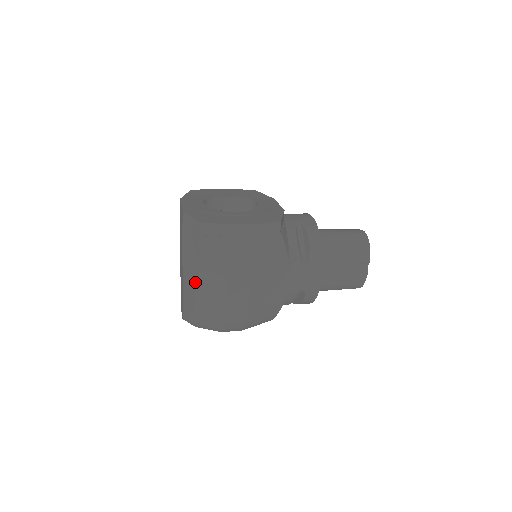
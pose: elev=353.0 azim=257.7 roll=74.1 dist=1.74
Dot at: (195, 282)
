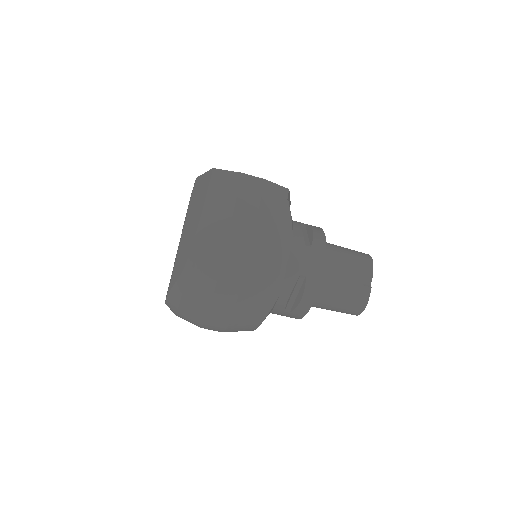
Dot at: (194, 231)
